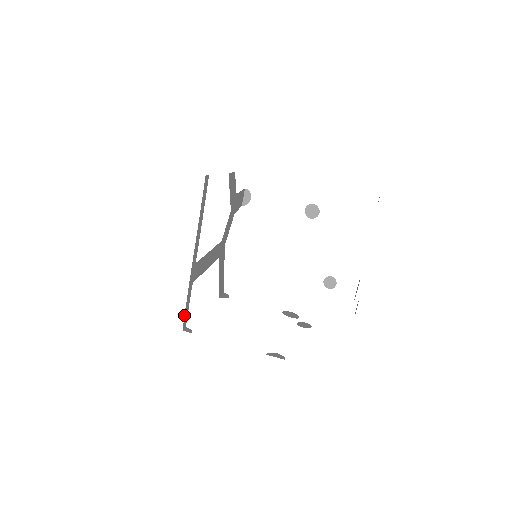
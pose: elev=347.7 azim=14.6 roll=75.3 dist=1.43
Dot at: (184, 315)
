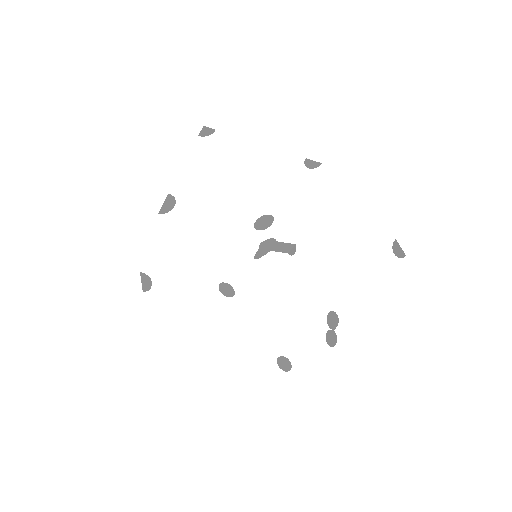
Dot at: occluded
